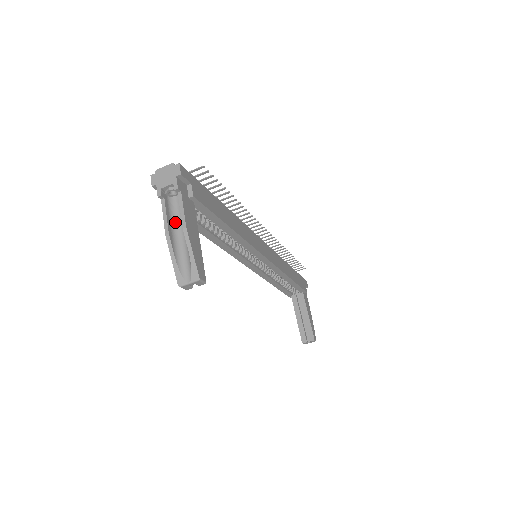
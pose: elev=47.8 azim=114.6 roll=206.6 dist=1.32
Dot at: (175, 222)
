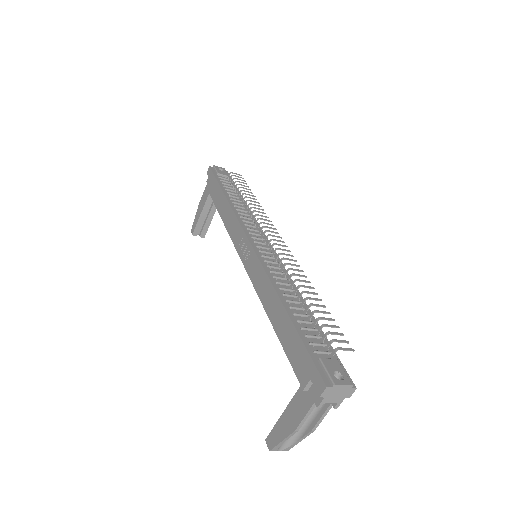
Dot at: occluded
